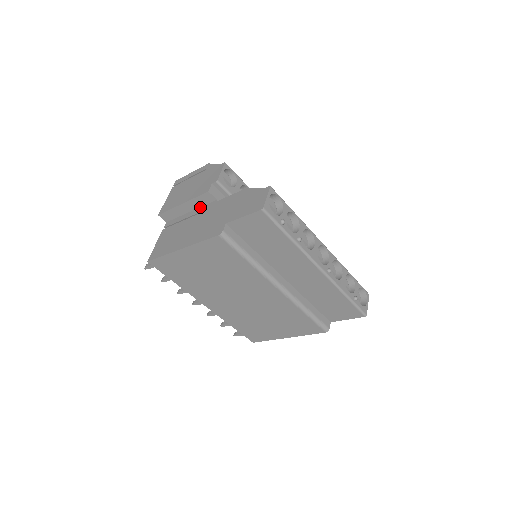
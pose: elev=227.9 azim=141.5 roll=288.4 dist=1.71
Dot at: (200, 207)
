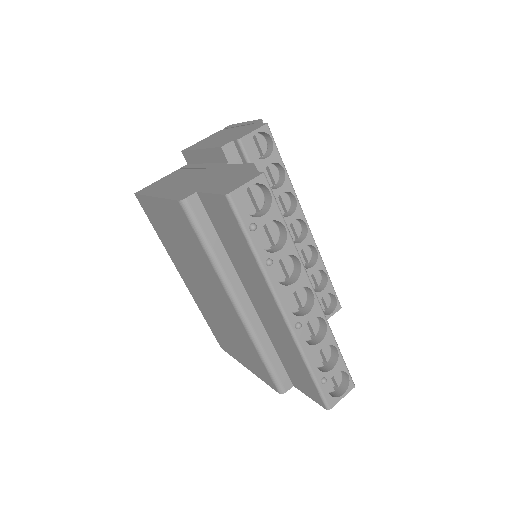
Dot at: (214, 163)
